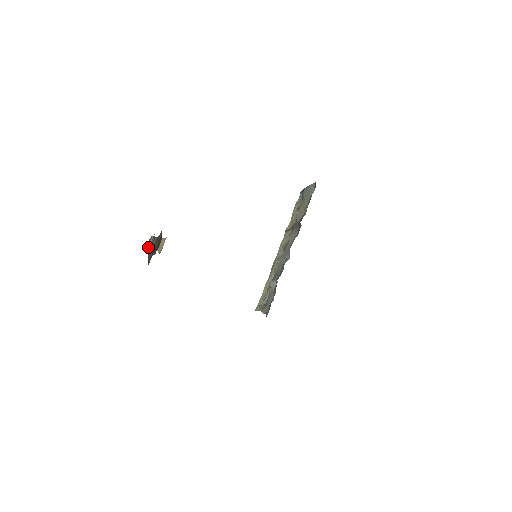
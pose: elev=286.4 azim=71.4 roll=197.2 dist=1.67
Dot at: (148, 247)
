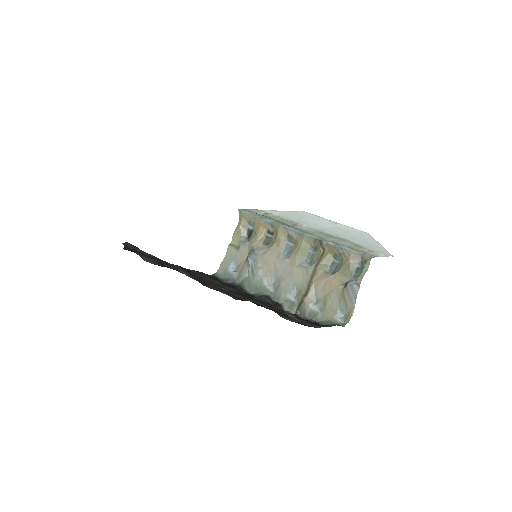
Dot at: occluded
